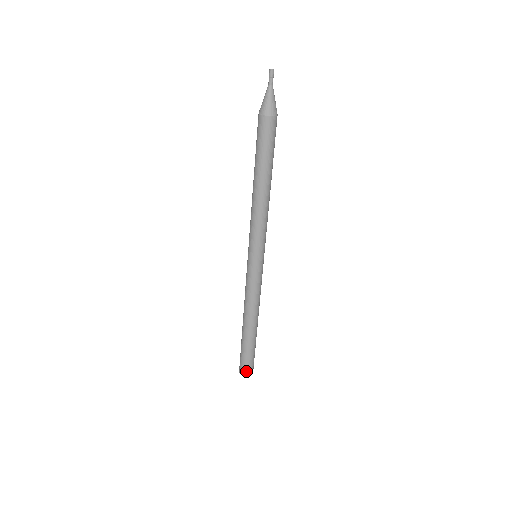
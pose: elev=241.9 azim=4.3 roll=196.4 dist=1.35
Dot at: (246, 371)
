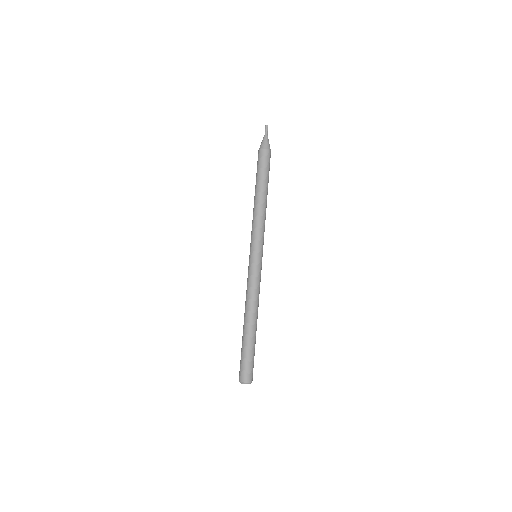
Dot at: (241, 375)
